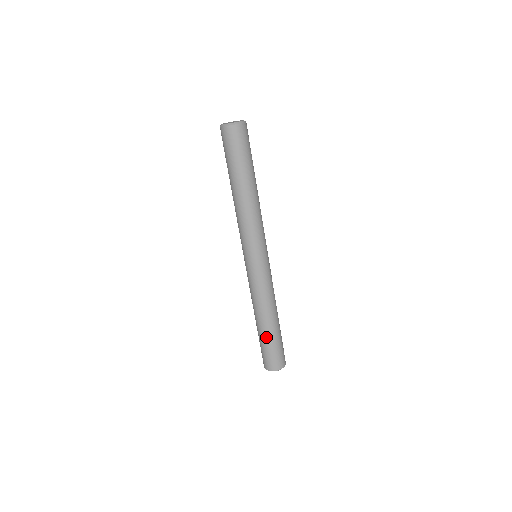
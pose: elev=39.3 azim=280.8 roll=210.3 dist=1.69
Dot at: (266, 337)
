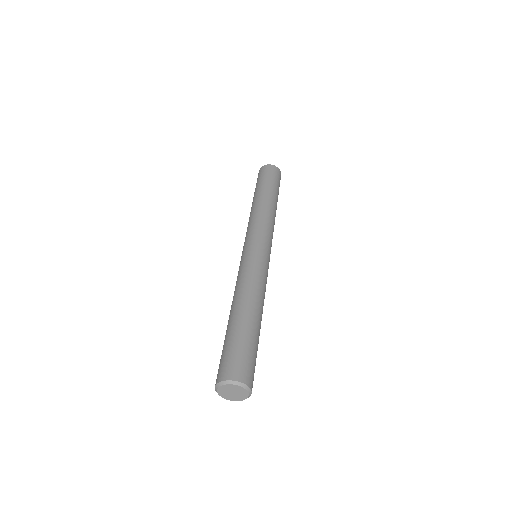
Dot at: (240, 327)
